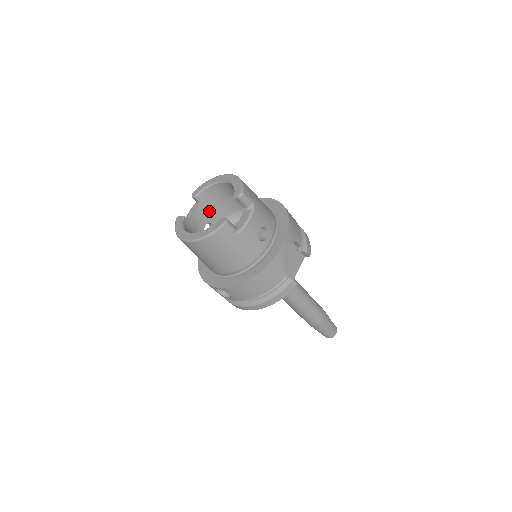
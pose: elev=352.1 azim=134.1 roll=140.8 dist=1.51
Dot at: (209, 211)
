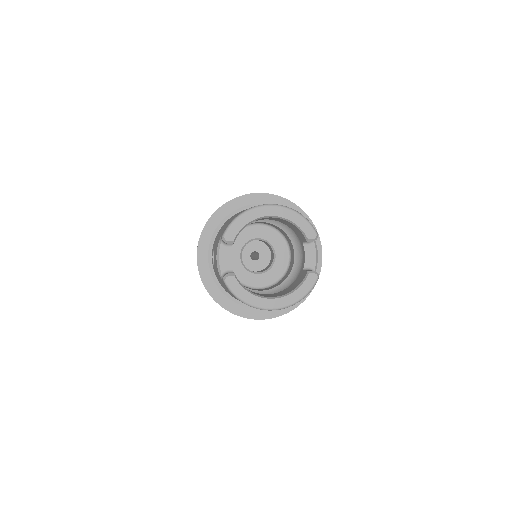
Dot at: occluded
